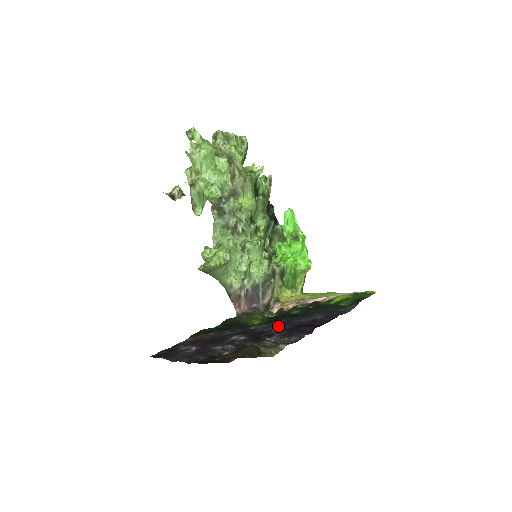
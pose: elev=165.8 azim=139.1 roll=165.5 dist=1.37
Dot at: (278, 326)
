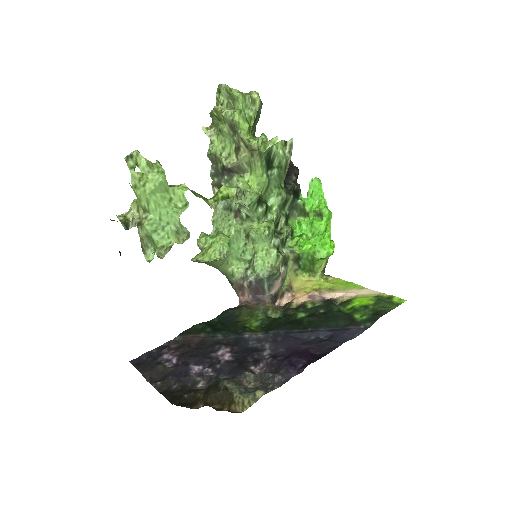
Dot at: (272, 343)
